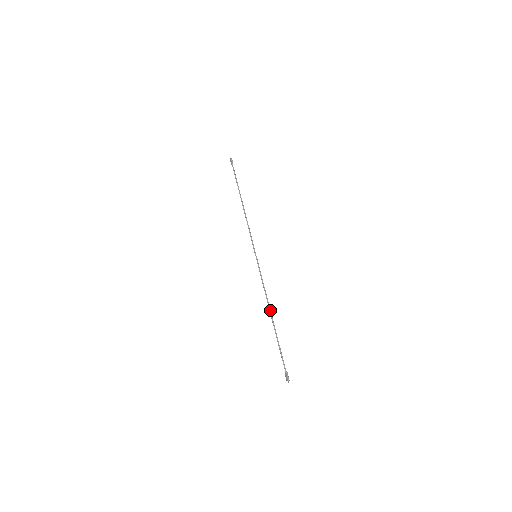
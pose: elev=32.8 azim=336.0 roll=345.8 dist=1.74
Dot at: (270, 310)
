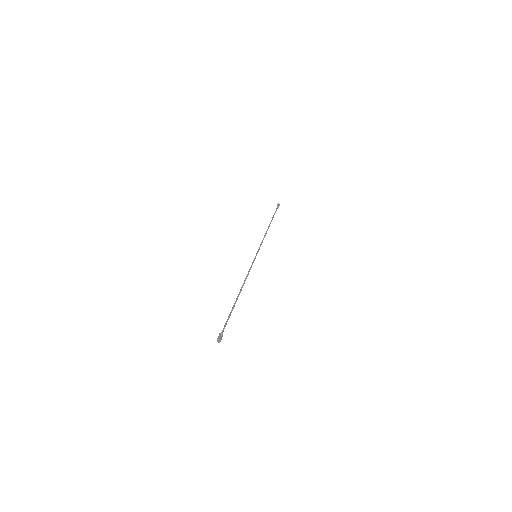
Dot at: (240, 289)
